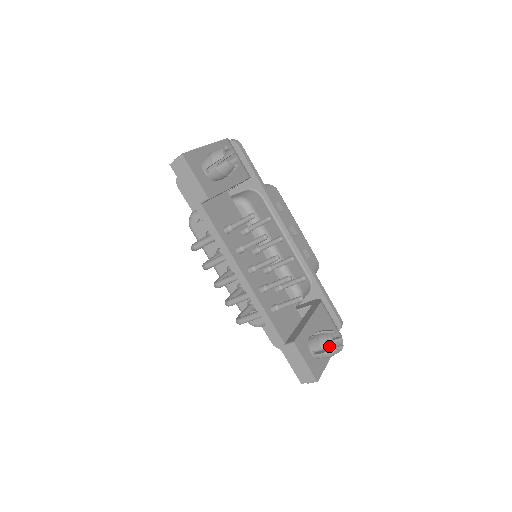
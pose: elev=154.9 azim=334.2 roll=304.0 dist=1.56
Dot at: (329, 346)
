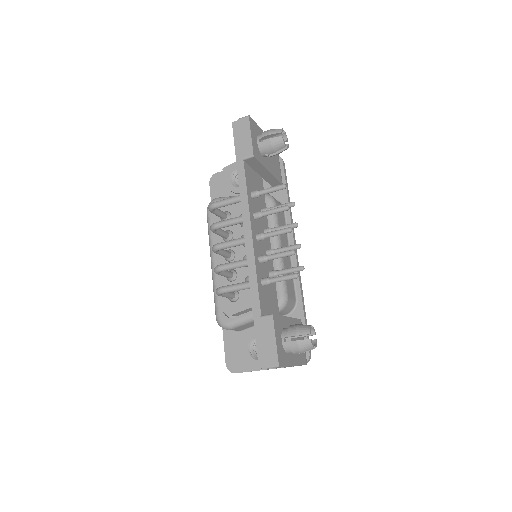
Dot at: occluded
